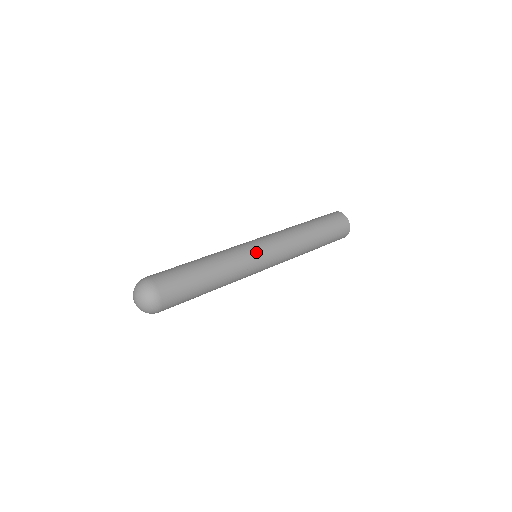
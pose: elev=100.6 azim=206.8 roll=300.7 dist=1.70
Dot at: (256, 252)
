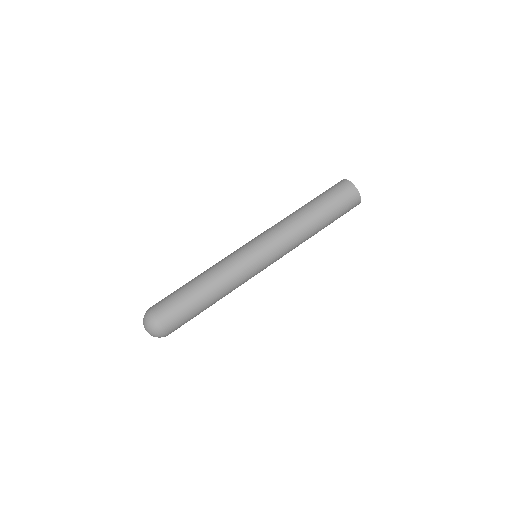
Dot at: (253, 263)
